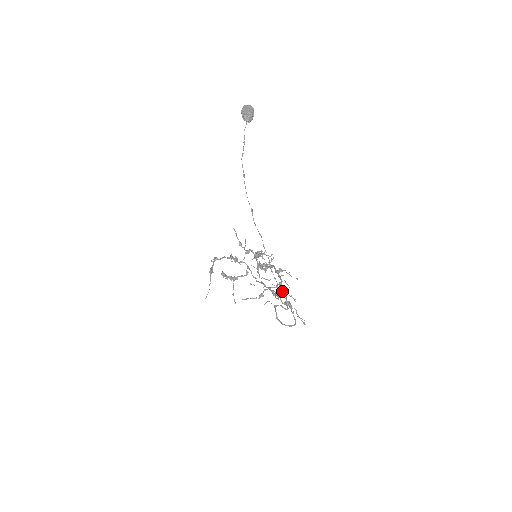
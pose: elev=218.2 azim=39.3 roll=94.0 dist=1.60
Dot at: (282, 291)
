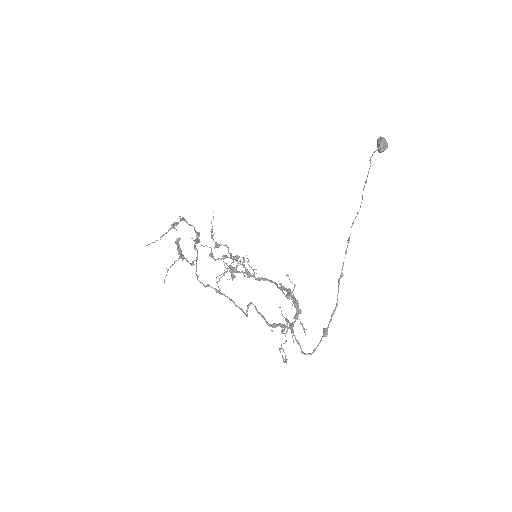
Dot at: (335, 310)
